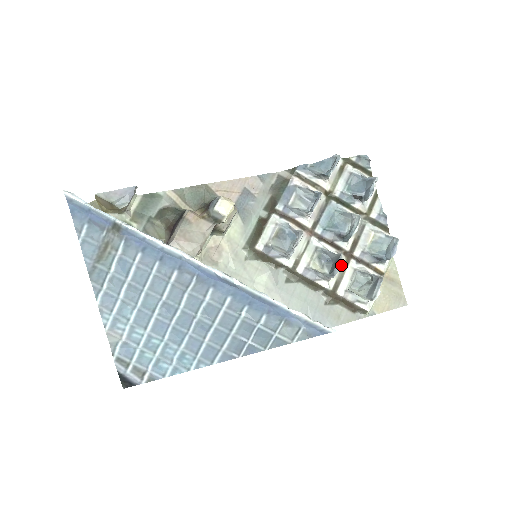
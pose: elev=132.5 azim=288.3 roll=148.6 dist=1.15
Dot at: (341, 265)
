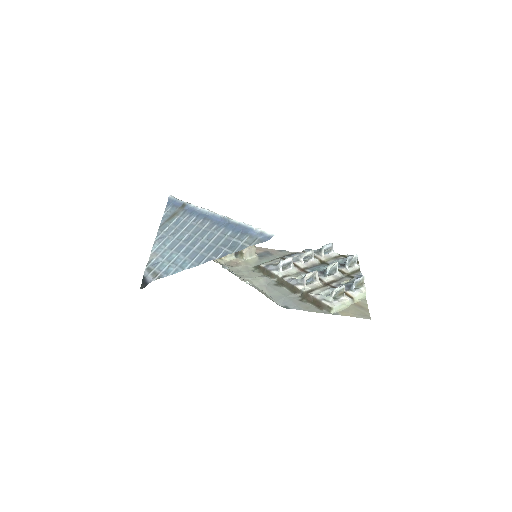
Dot at: (313, 272)
